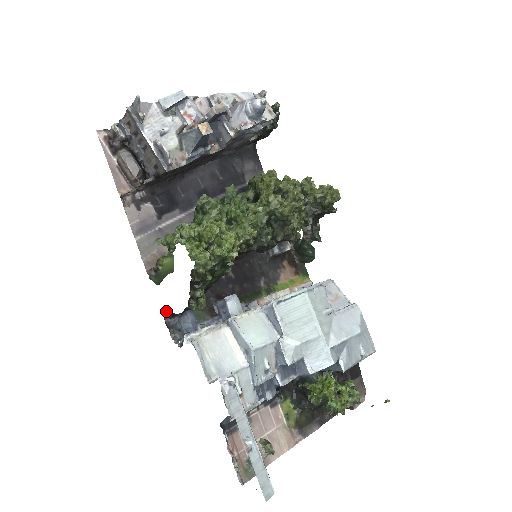
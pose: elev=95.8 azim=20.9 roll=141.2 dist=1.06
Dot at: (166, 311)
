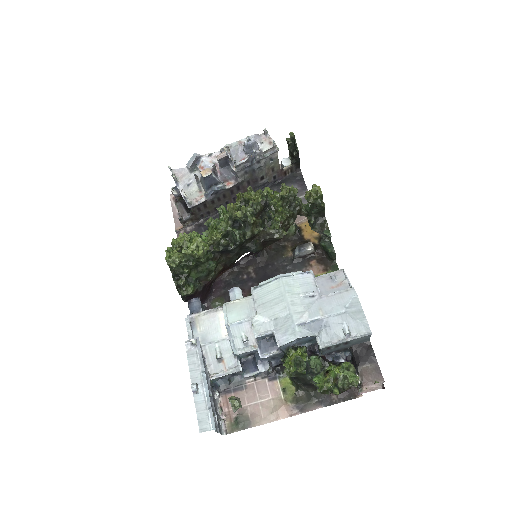
Dot at: occluded
